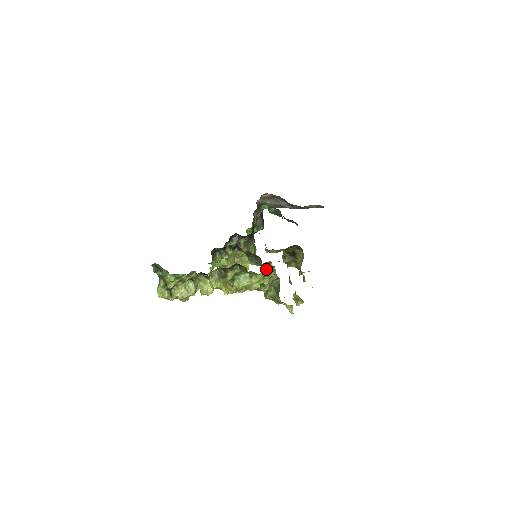
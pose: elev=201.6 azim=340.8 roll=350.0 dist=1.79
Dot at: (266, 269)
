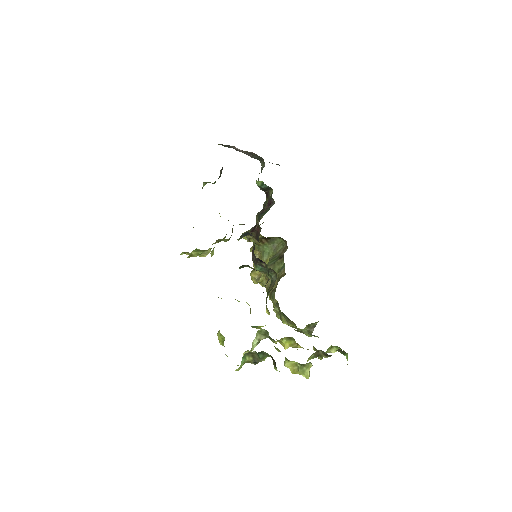
Dot at: occluded
